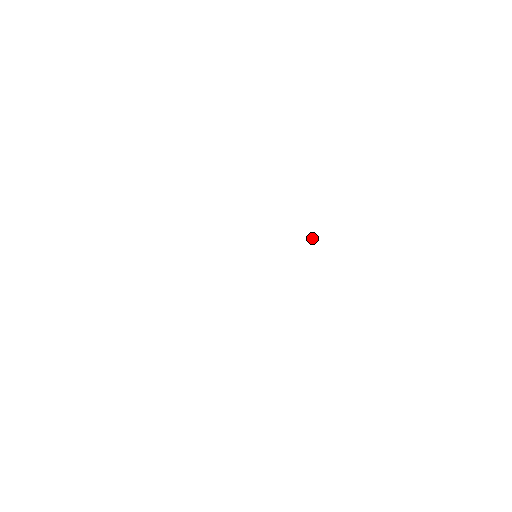
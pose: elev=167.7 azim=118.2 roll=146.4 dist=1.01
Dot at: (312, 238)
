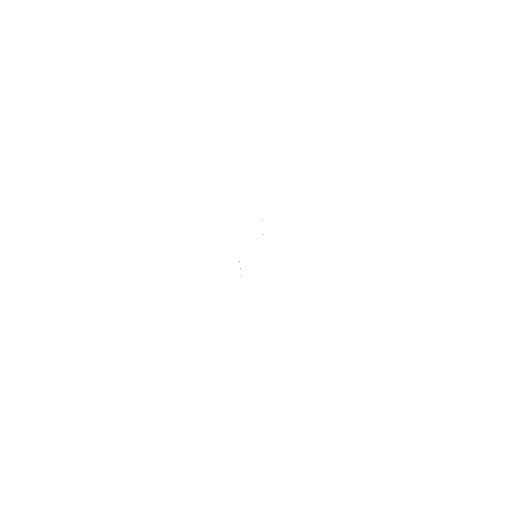
Dot at: occluded
